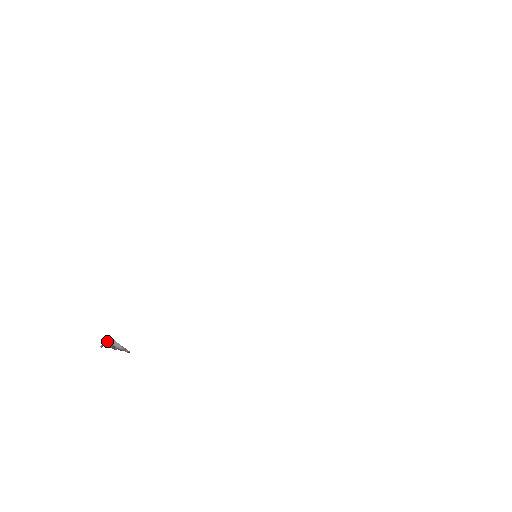
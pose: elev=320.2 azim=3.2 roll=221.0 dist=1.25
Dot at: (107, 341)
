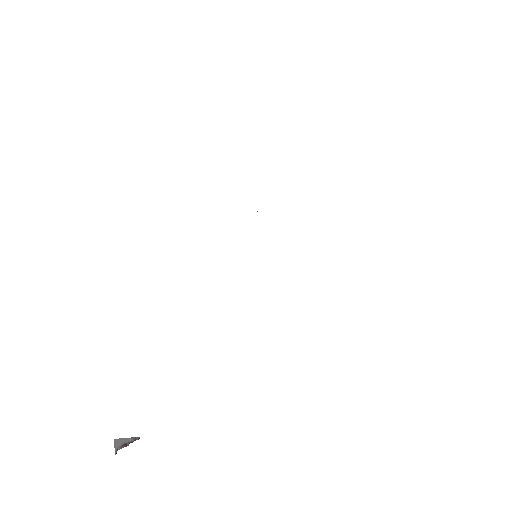
Dot at: (117, 445)
